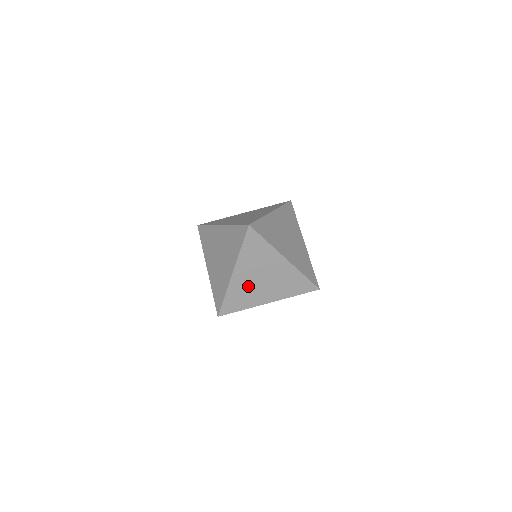
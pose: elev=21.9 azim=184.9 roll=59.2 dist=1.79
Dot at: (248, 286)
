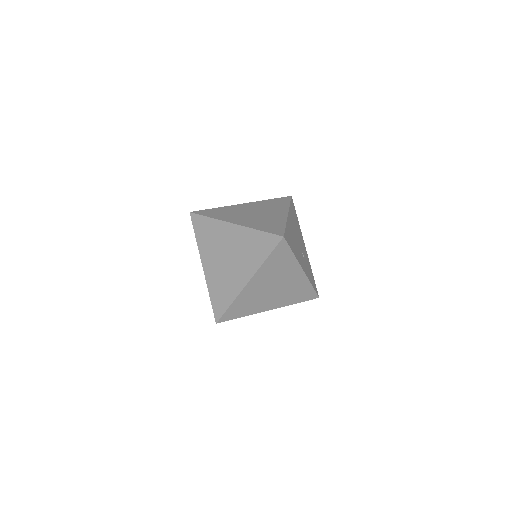
Dot at: (221, 273)
